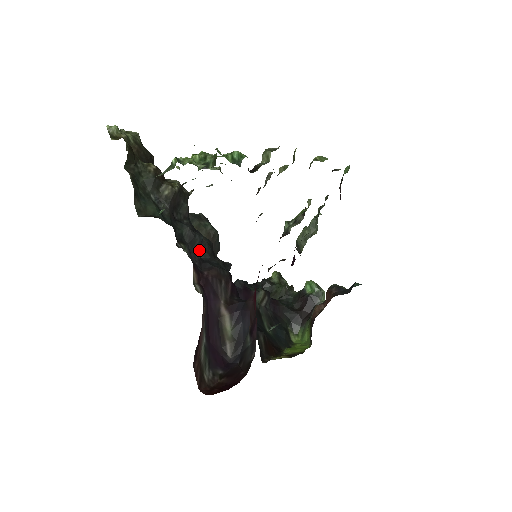
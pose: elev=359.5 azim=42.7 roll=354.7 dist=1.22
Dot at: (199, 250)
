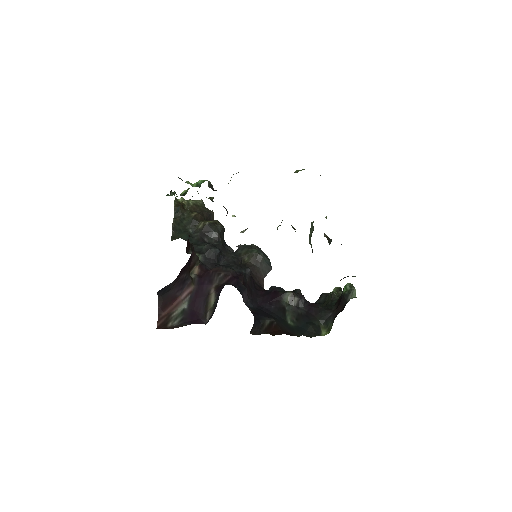
Dot at: (214, 258)
